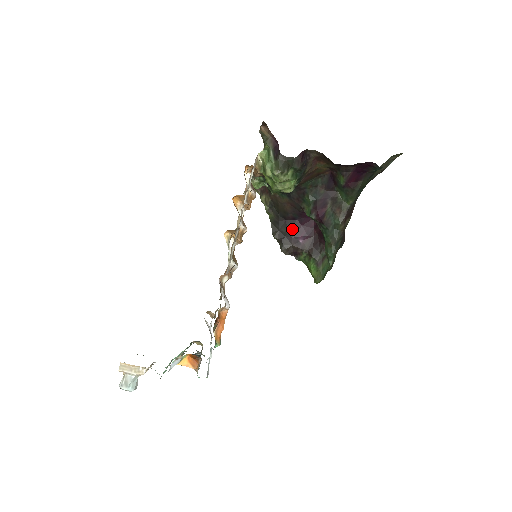
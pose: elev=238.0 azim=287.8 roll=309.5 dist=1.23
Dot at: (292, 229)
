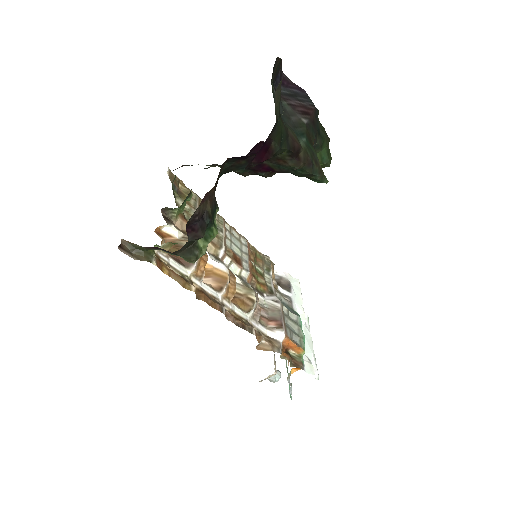
Dot at: occluded
